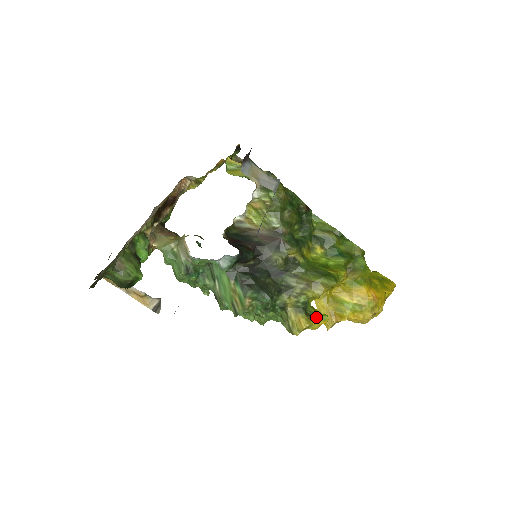
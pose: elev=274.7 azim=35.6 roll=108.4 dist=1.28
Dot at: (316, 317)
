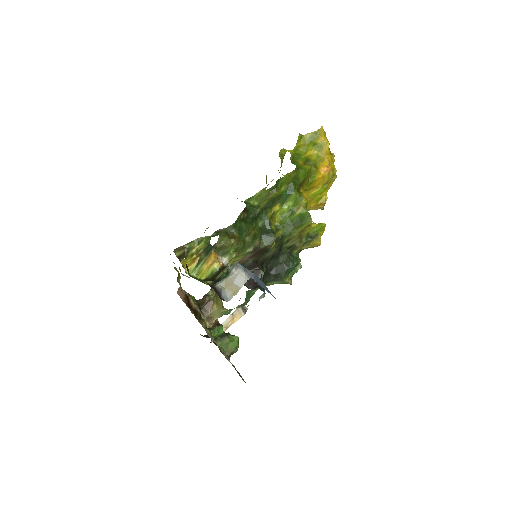
Dot at: (318, 232)
